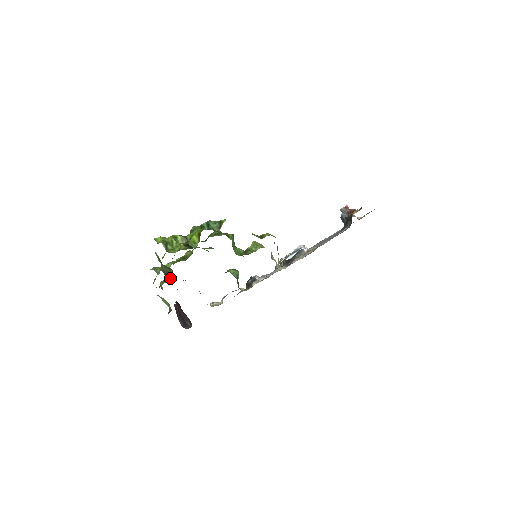
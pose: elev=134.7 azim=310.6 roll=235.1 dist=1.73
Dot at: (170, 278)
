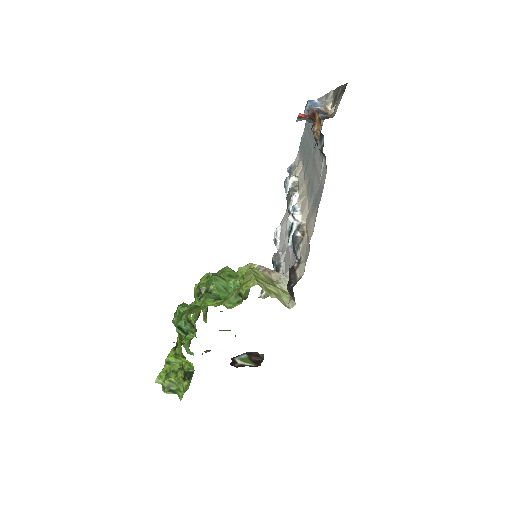
Dot at: occluded
